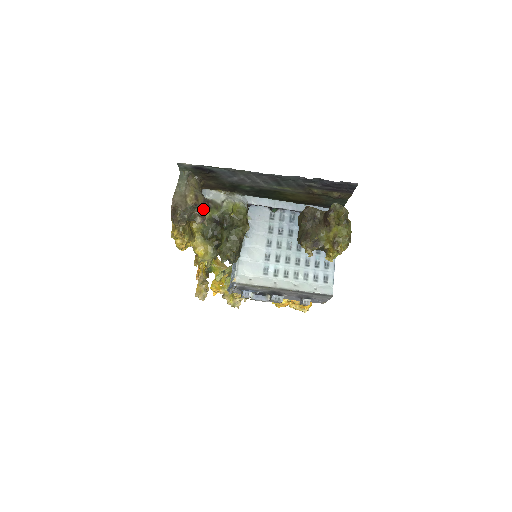
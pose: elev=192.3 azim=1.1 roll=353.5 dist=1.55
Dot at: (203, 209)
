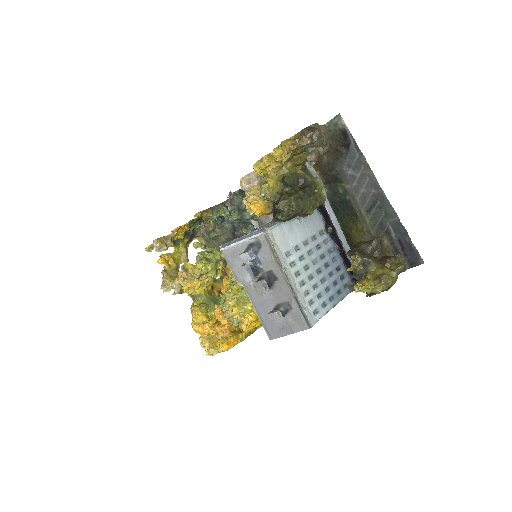
Dot at: (321, 155)
